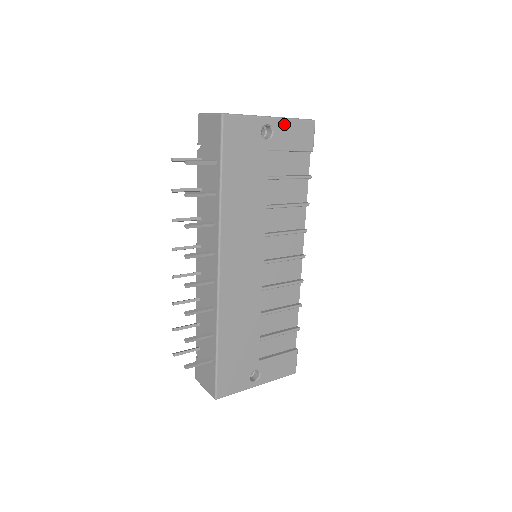
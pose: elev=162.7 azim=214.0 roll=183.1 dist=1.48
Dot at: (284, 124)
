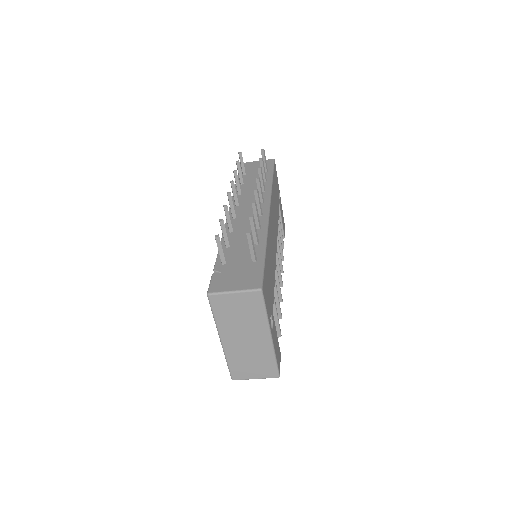
Dot at: (281, 205)
